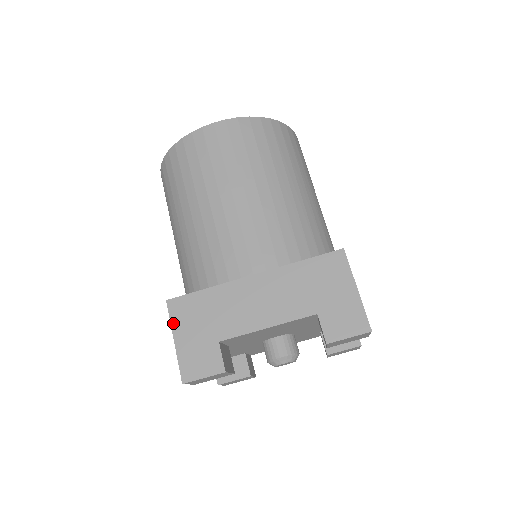
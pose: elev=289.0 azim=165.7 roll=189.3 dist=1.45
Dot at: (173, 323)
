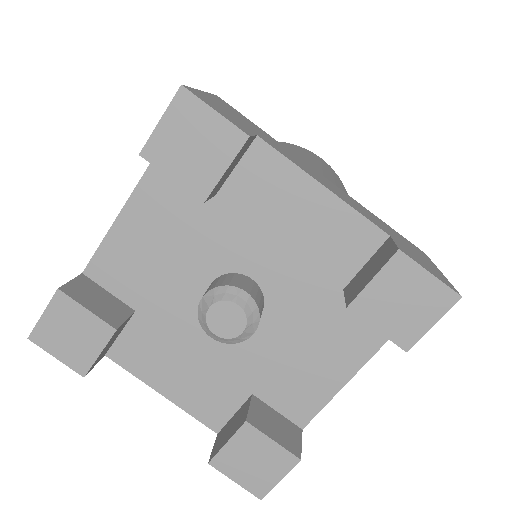
Dot at: (212, 95)
